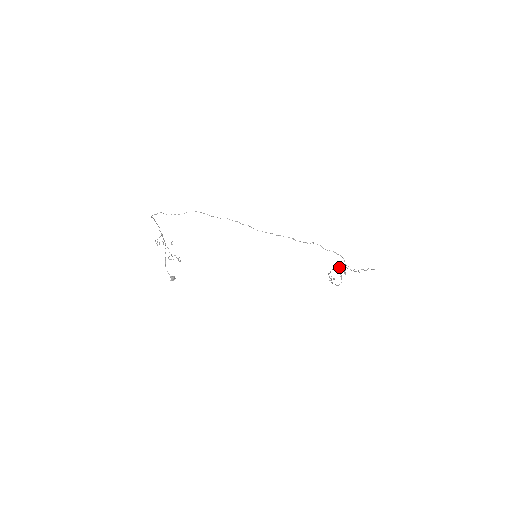
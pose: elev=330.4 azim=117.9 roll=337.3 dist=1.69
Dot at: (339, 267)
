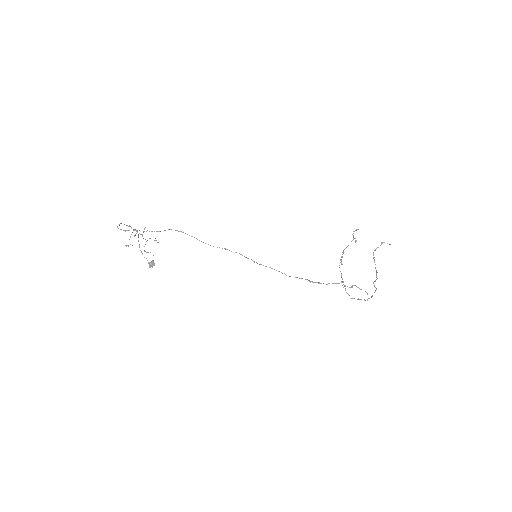
Dot at: occluded
